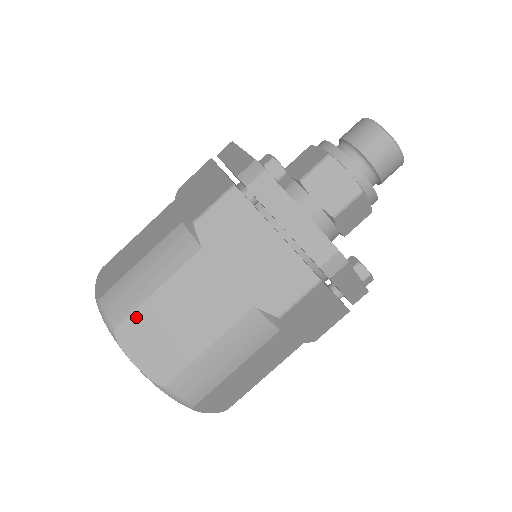
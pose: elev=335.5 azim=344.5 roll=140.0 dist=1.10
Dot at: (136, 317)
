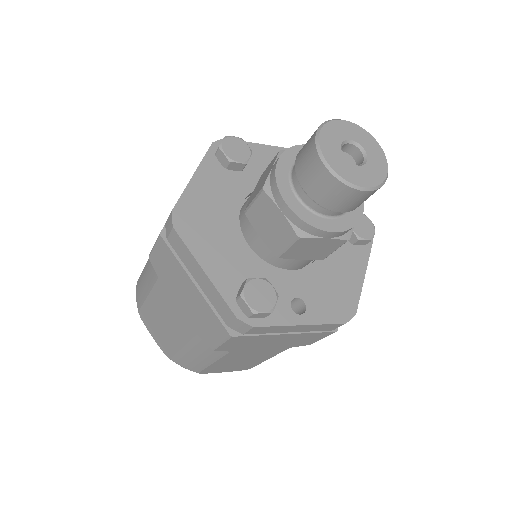
Dot at: (208, 369)
